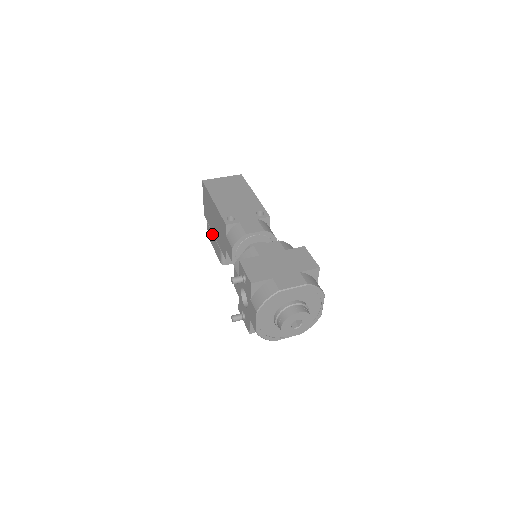
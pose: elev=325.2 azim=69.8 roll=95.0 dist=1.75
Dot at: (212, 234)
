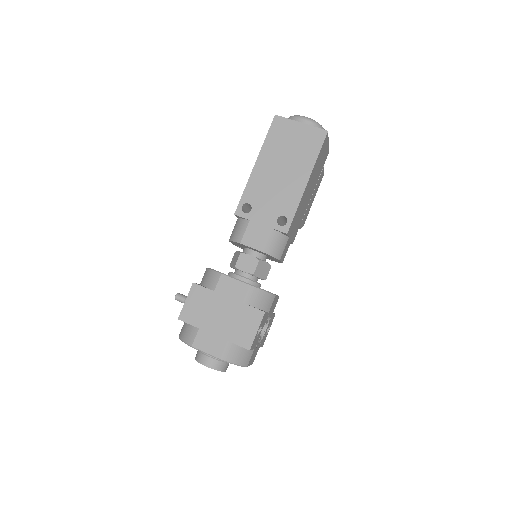
Dot at: occluded
